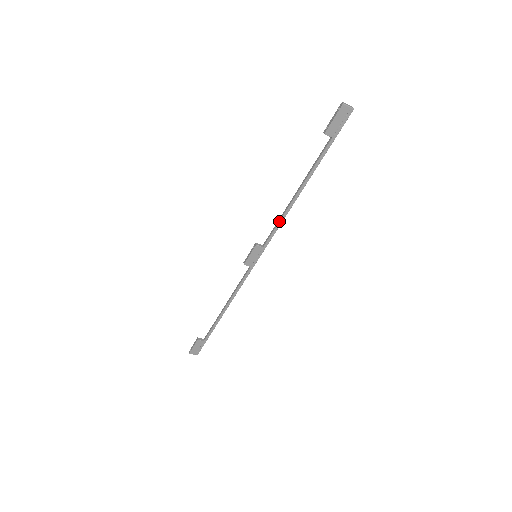
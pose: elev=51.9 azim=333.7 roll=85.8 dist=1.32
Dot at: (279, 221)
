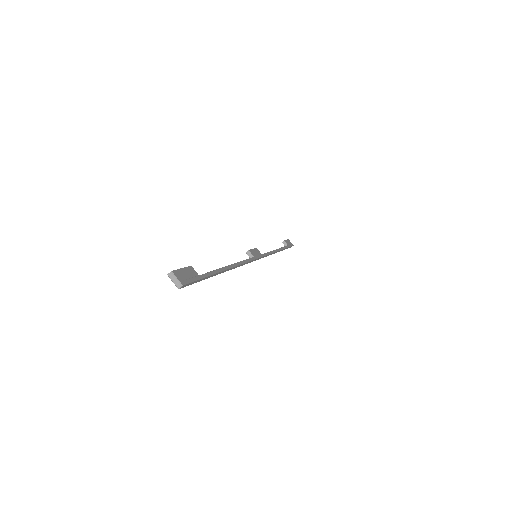
Dot at: occluded
